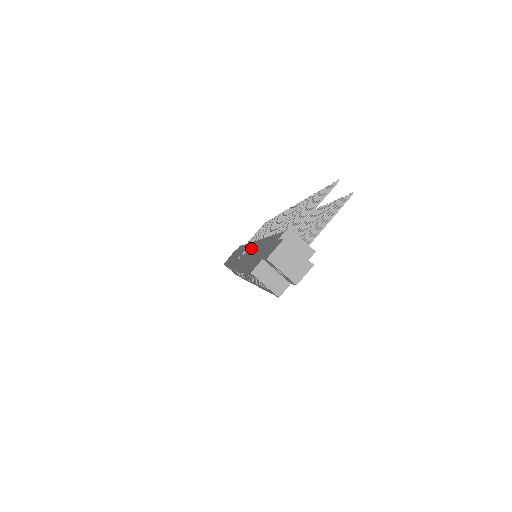
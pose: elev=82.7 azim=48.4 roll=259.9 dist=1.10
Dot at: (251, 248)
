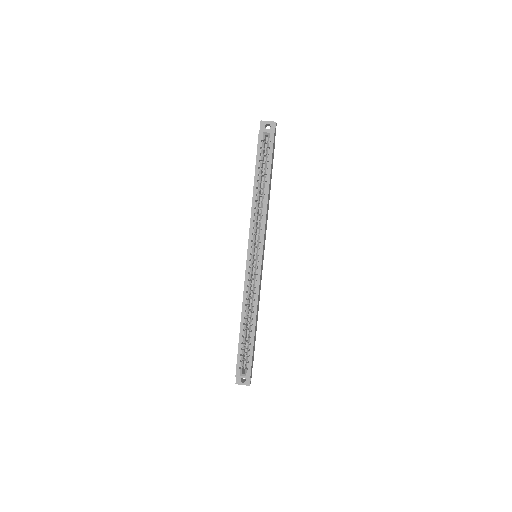
Dot at: occluded
